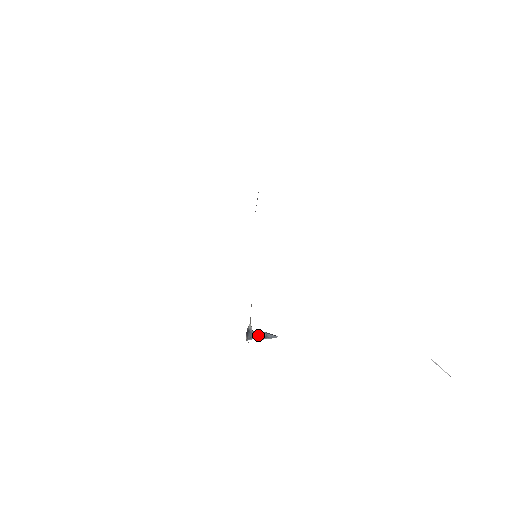
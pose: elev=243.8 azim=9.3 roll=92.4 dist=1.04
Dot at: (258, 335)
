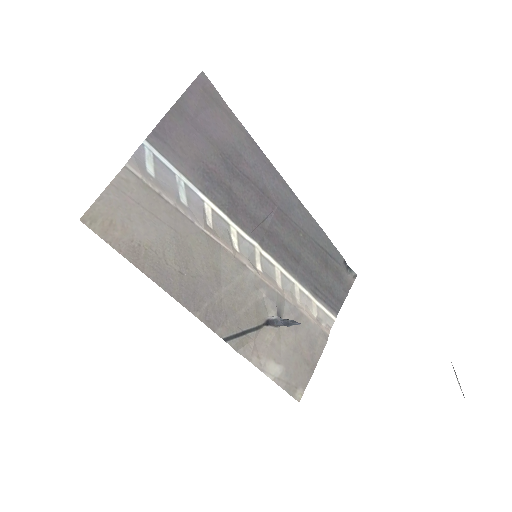
Dot at: (284, 323)
